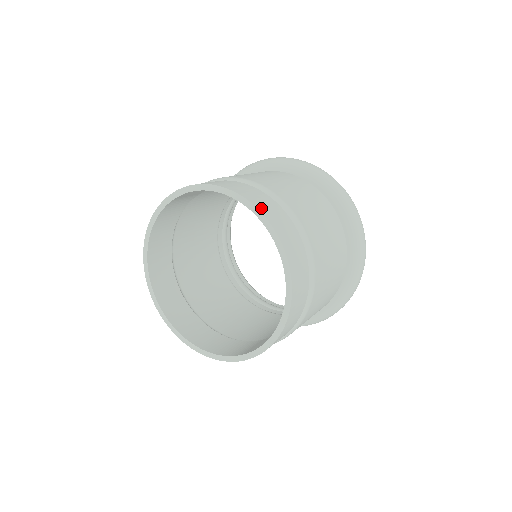
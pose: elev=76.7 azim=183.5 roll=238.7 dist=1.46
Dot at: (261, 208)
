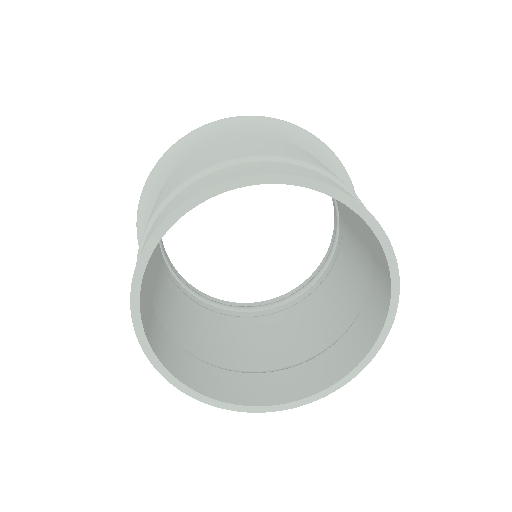
Dot at: (213, 184)
